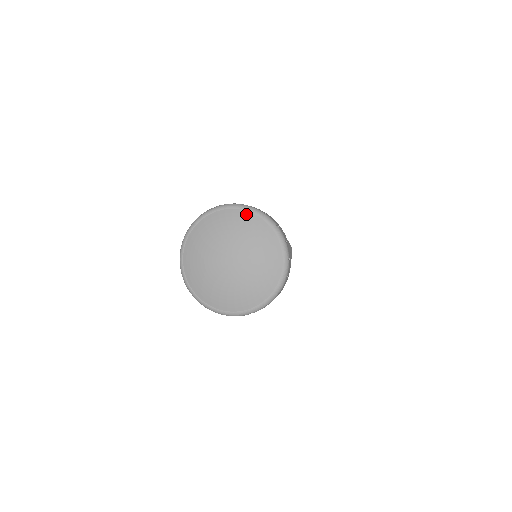
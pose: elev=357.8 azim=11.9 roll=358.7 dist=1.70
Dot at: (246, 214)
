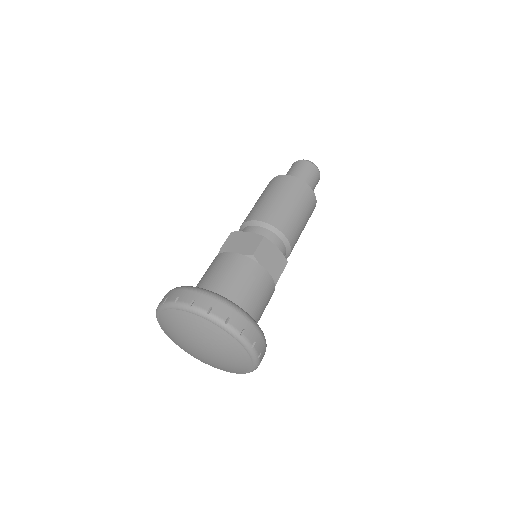
Dot at: (243, 352)
